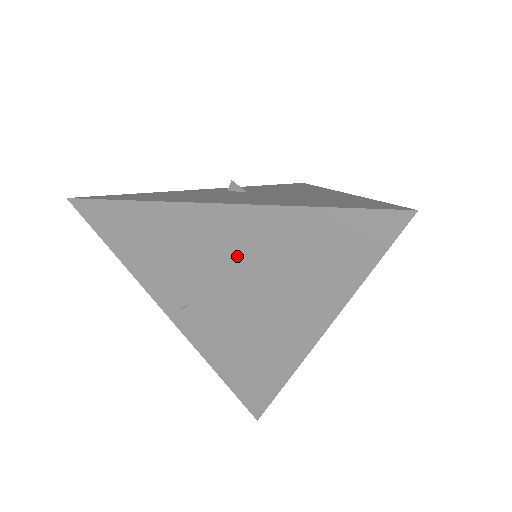
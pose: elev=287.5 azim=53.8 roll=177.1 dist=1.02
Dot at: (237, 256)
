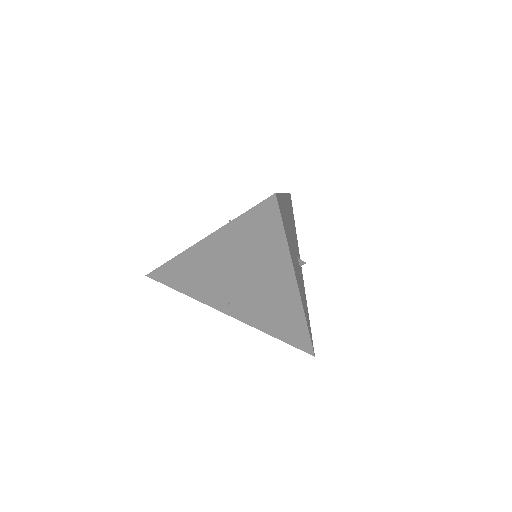
Dot at: (228, 262)
